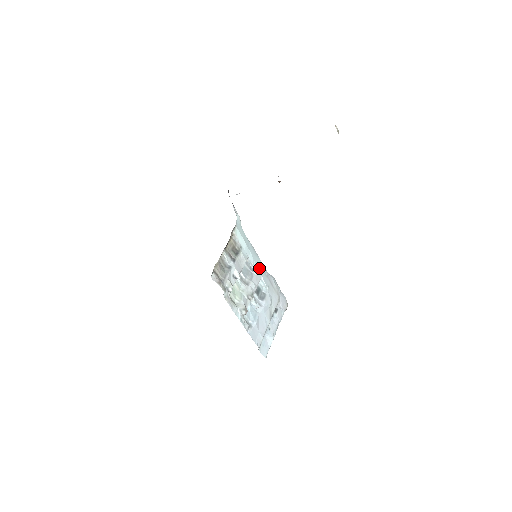
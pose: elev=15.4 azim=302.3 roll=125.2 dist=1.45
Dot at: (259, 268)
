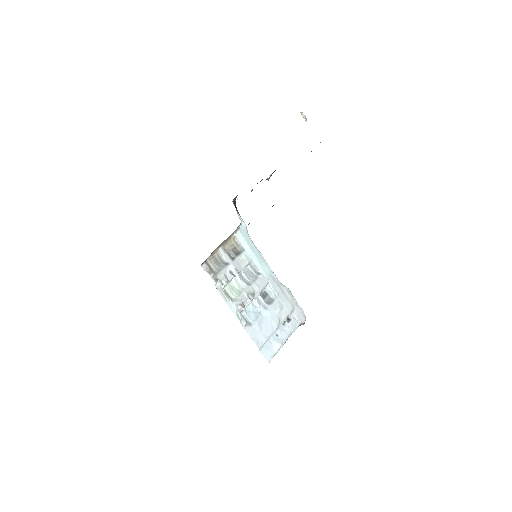
Dot at: (267, 274)
